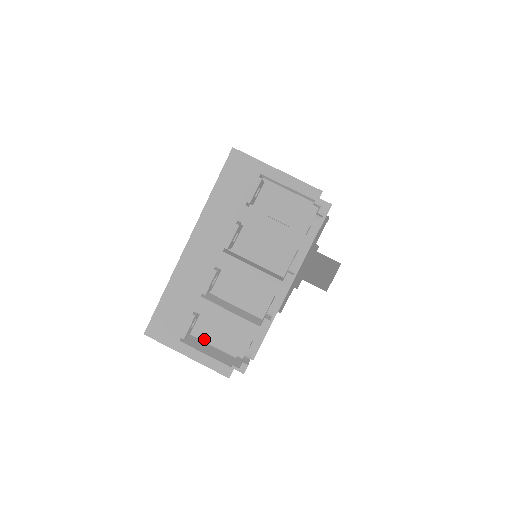
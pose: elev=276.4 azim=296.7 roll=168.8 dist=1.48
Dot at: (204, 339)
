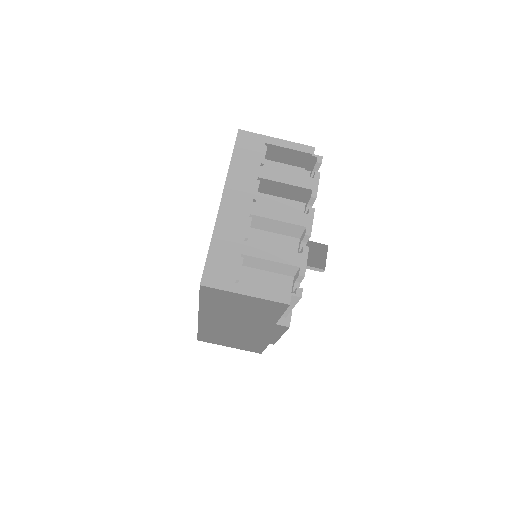
Dot at: occluded
